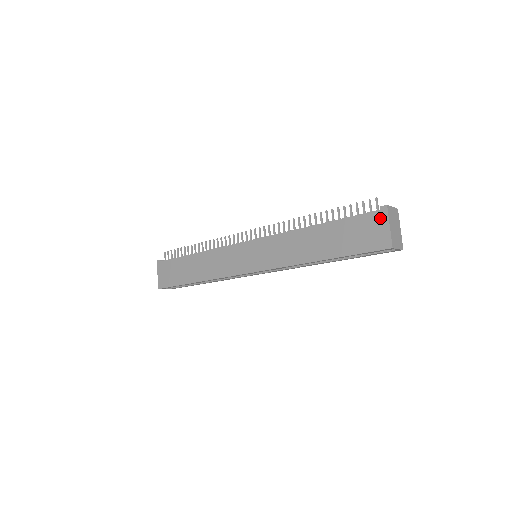
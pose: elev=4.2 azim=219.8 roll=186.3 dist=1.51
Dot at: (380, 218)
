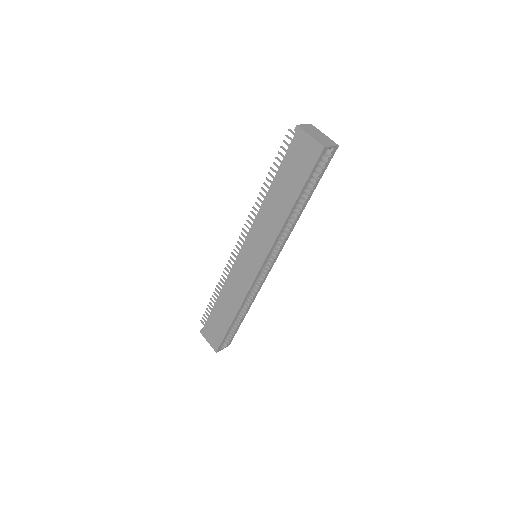
Dot at: (300, 138)
